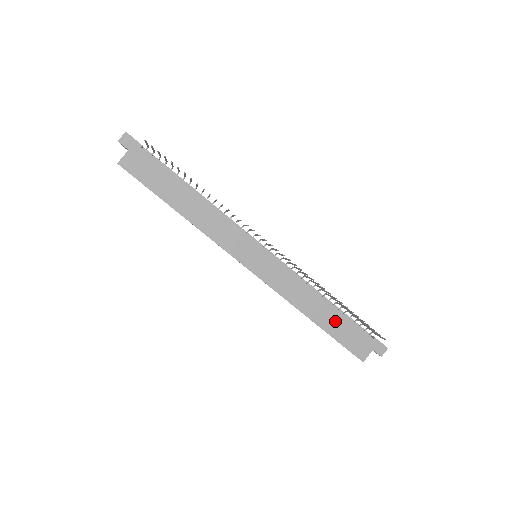
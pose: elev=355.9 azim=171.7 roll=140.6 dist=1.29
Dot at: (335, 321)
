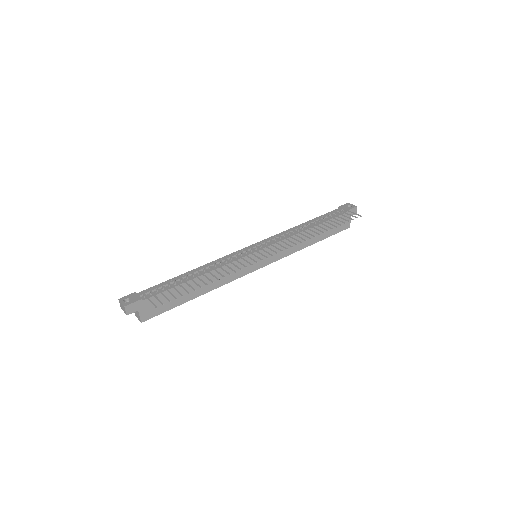
Dot at: (323, 230)
